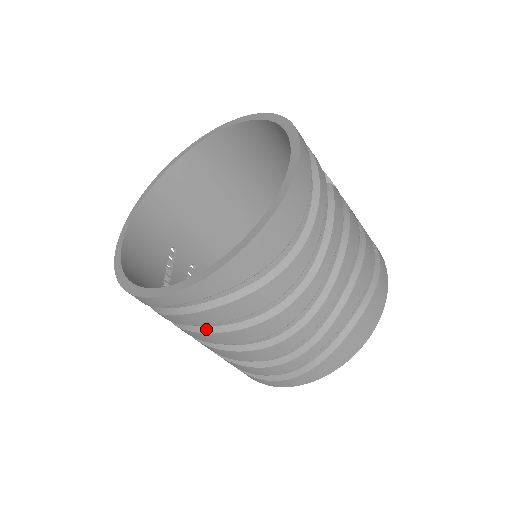
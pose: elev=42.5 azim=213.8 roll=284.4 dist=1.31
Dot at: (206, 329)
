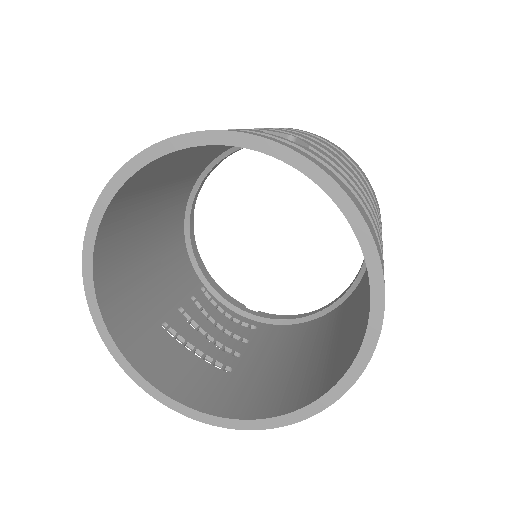
Dot at: occluded
